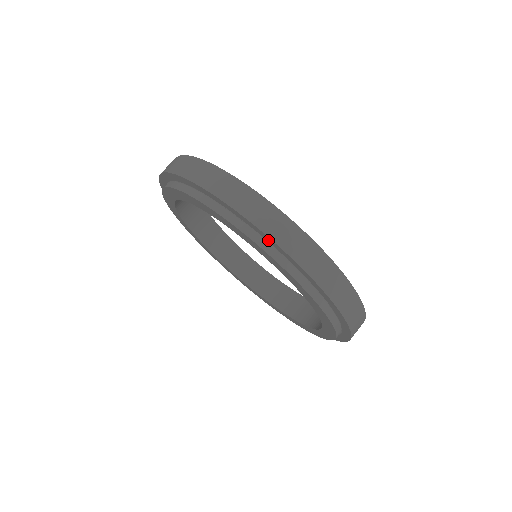
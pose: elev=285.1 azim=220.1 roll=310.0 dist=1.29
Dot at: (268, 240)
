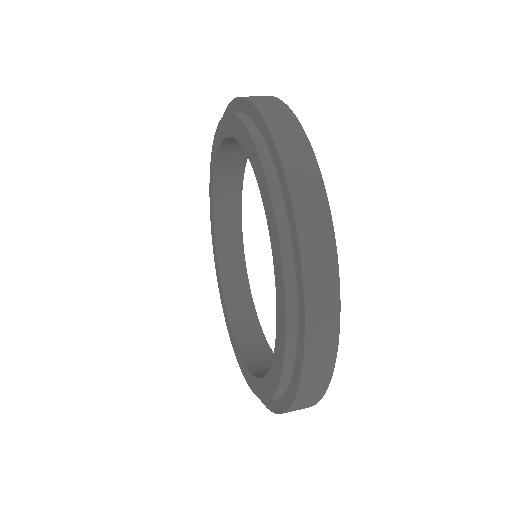
Dot at: (246, 109)
